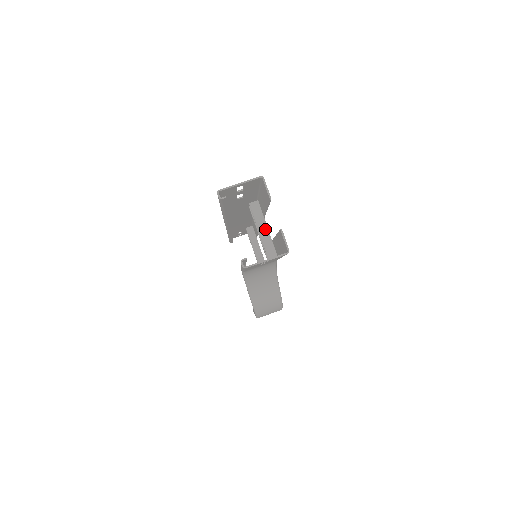
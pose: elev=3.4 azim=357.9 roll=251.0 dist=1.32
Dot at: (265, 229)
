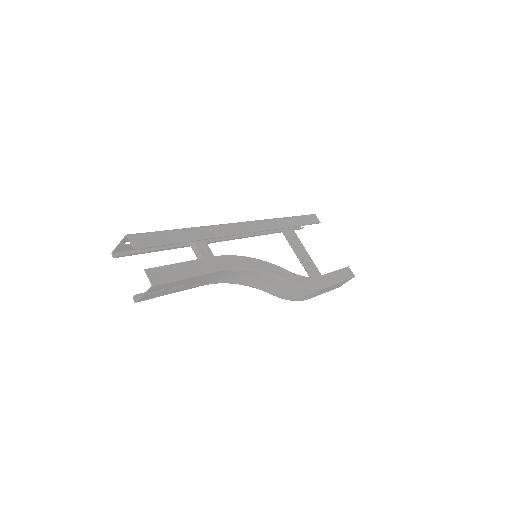
Dot at: (197, 251)
